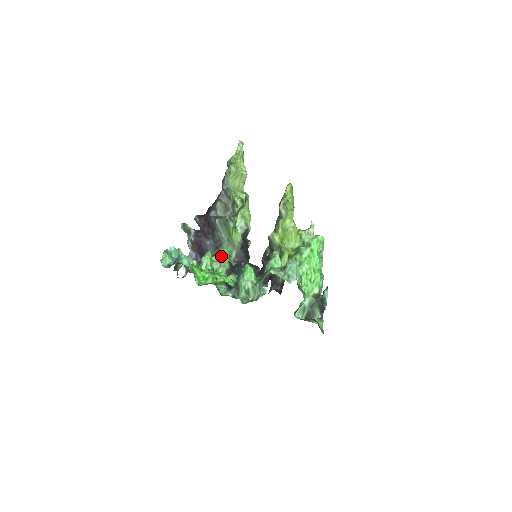
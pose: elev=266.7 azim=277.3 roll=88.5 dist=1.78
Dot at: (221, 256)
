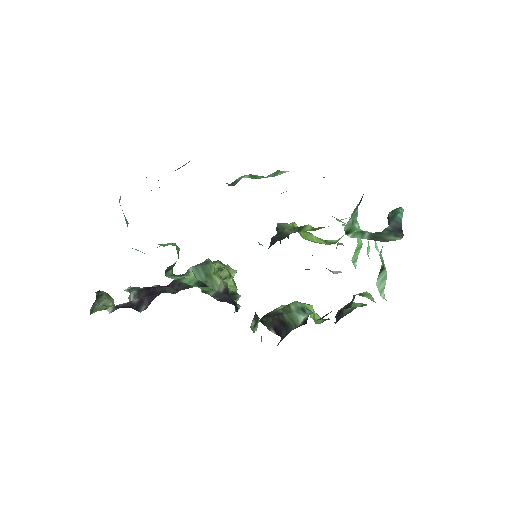
Dot at: (191, 277)
